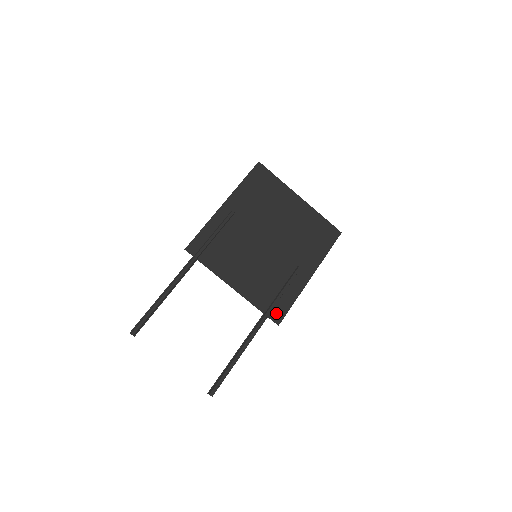
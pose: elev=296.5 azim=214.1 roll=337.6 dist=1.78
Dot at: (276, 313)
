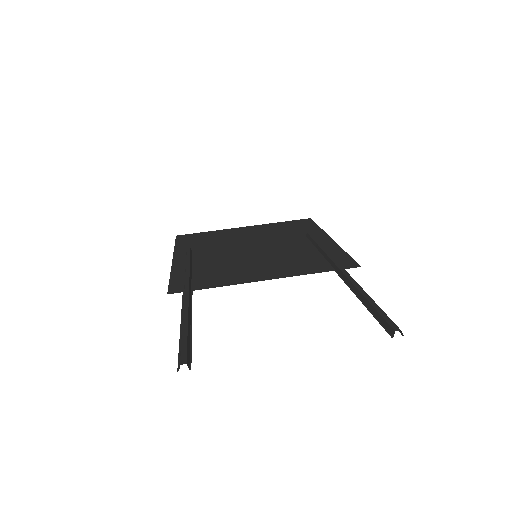
Dot at: (342, 264)
